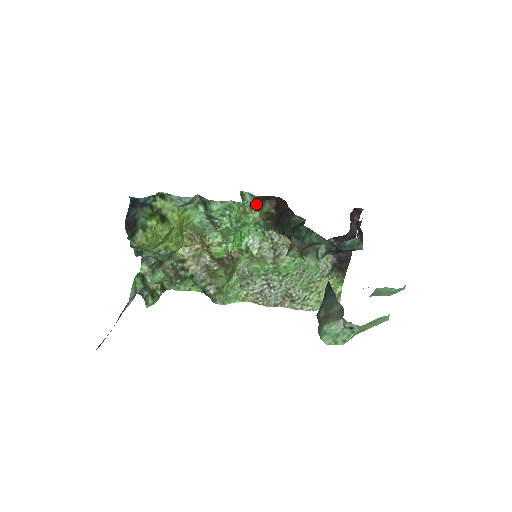
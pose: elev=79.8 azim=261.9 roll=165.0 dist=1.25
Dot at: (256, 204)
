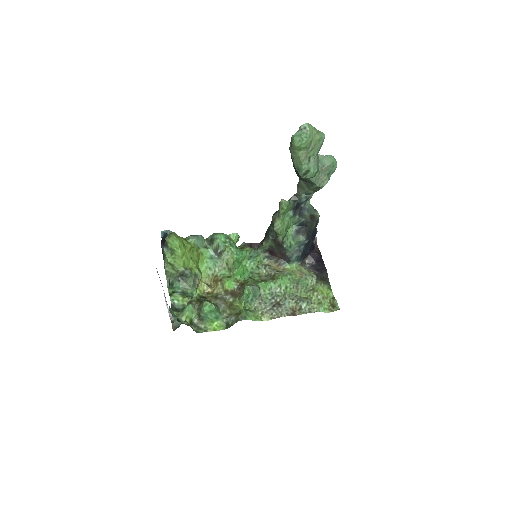
Dot at: (245, 246)
